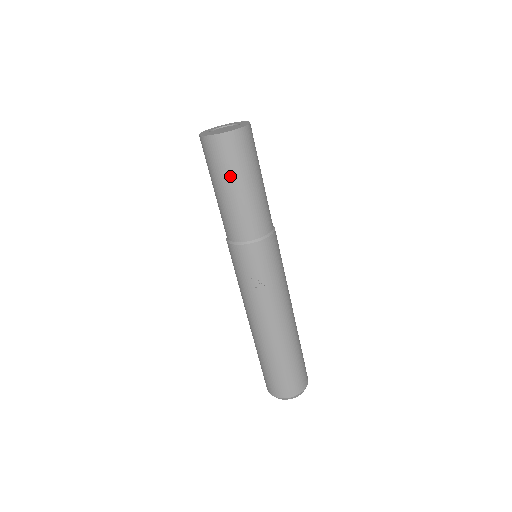
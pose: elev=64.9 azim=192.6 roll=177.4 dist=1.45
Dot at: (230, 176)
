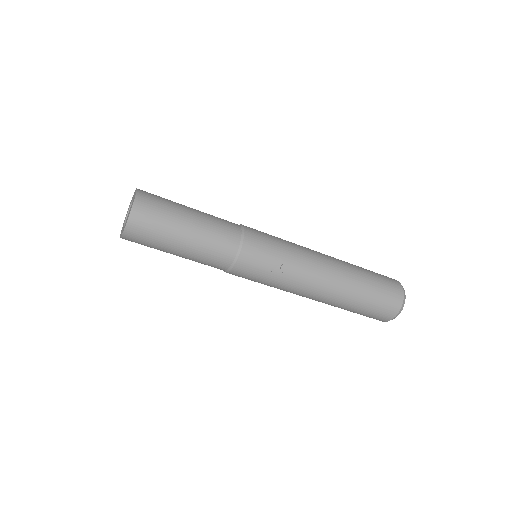
Dot at: (170, 233)
